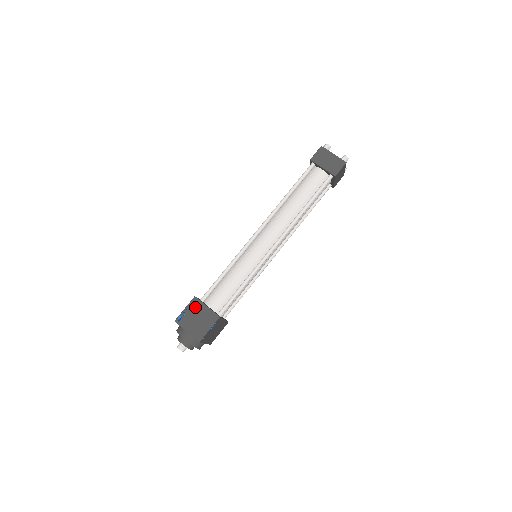
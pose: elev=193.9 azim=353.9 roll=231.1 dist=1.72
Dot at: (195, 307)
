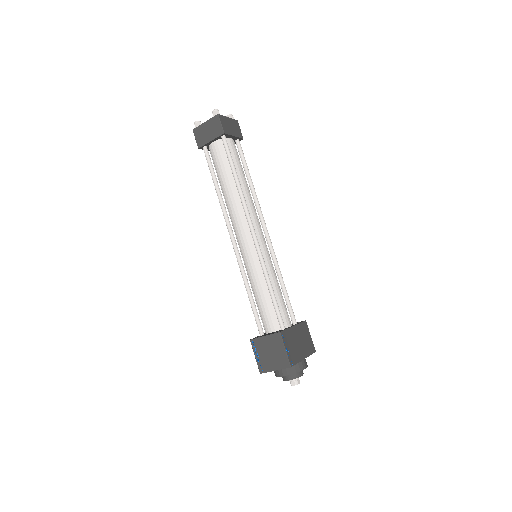
Dot at: (259, 347)
